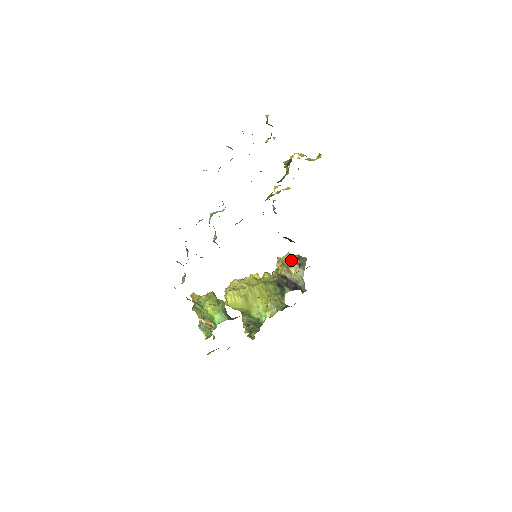
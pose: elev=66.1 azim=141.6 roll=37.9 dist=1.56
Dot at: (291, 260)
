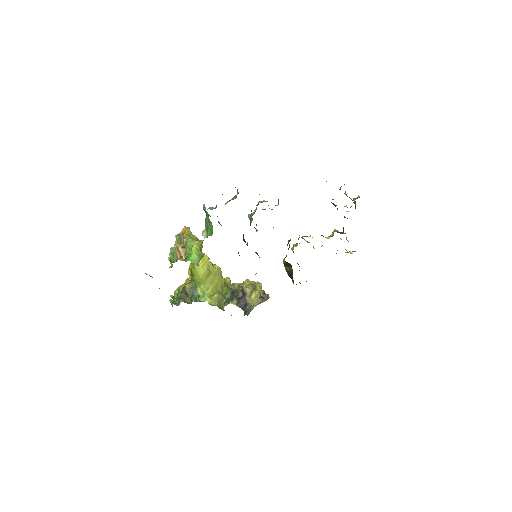
Dot at: (259, 288)
